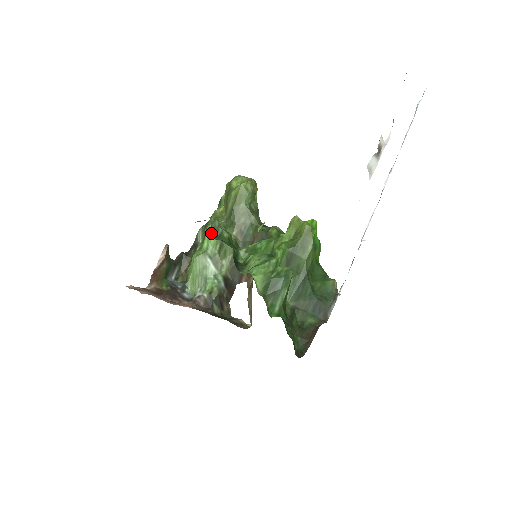
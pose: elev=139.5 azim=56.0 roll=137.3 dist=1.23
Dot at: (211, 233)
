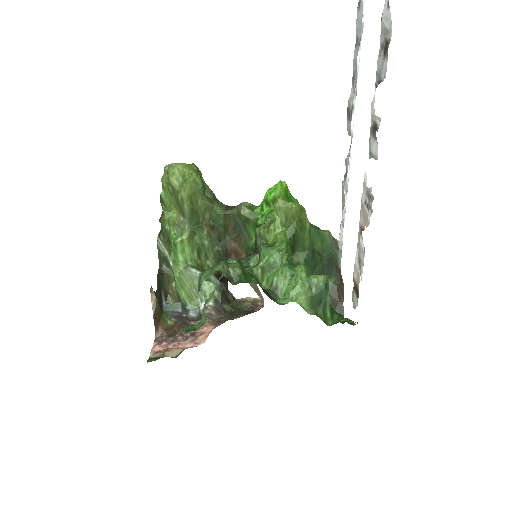
Dot at: (182, 246)
